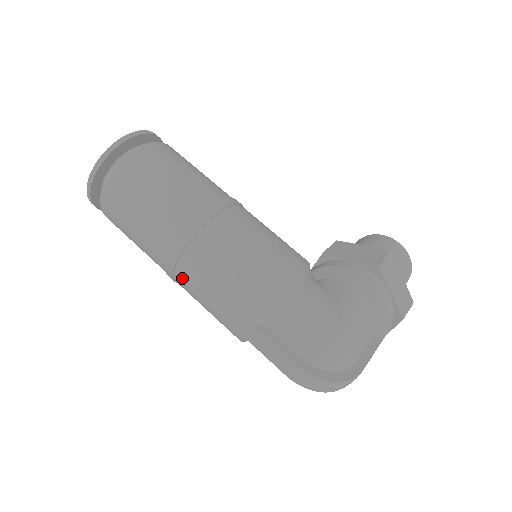
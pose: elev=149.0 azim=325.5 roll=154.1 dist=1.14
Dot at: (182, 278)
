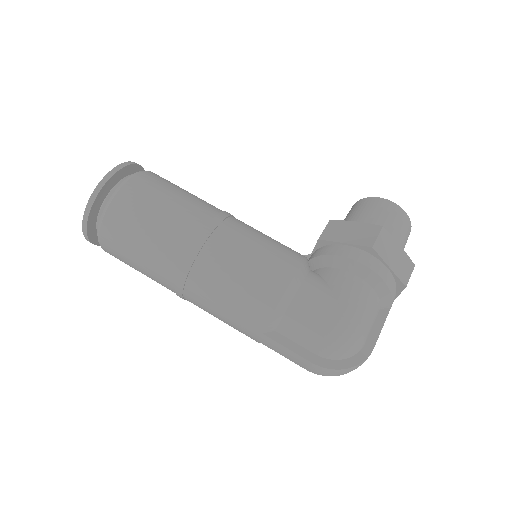
Dot at: (192, 301)
